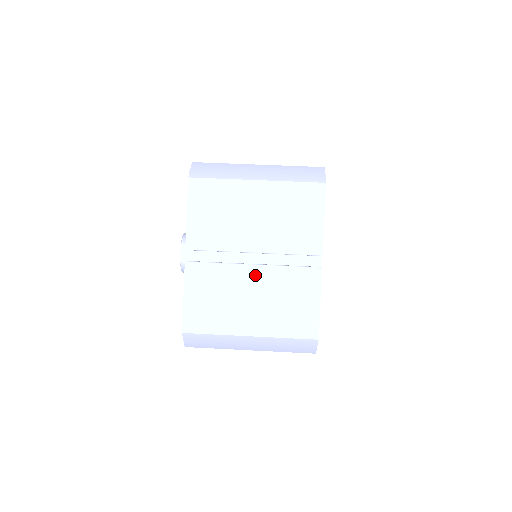
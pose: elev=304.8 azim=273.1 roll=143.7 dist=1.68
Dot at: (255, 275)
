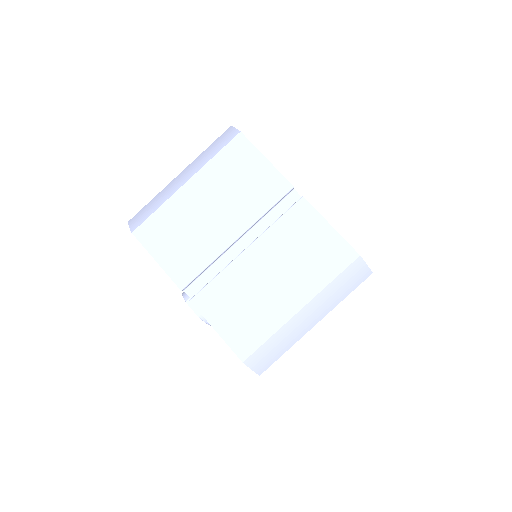
Dot at: (256, 255)
